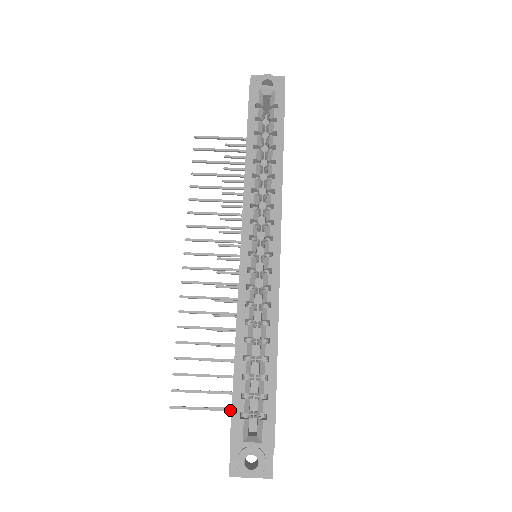
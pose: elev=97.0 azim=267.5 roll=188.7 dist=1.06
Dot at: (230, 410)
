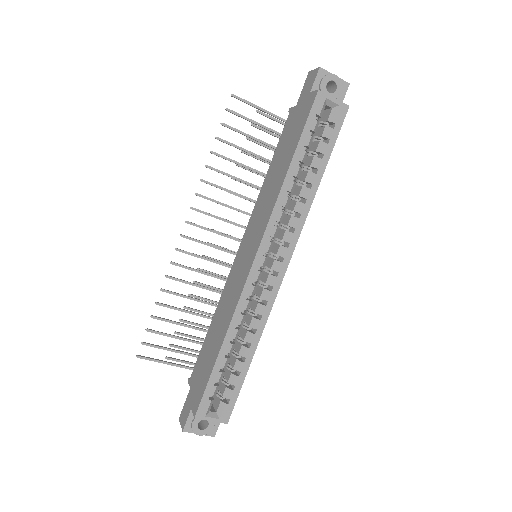
Dot at: (187, 368)
